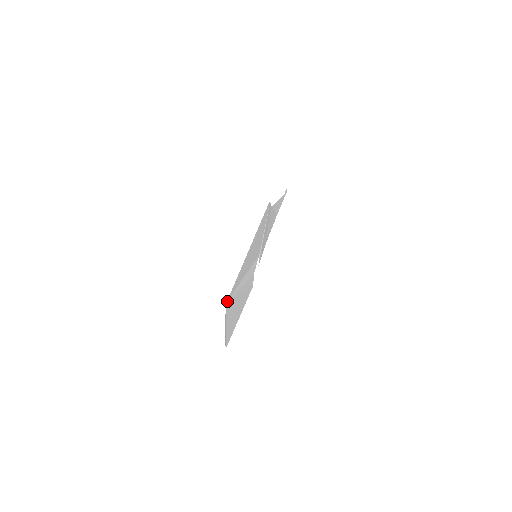
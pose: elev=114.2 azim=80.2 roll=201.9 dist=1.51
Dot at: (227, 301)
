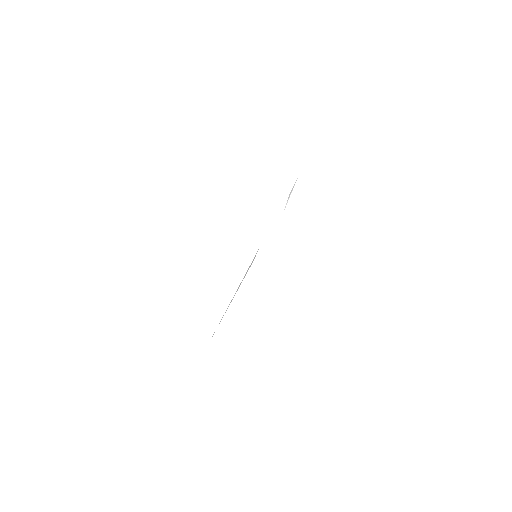
Dot at: occluded
